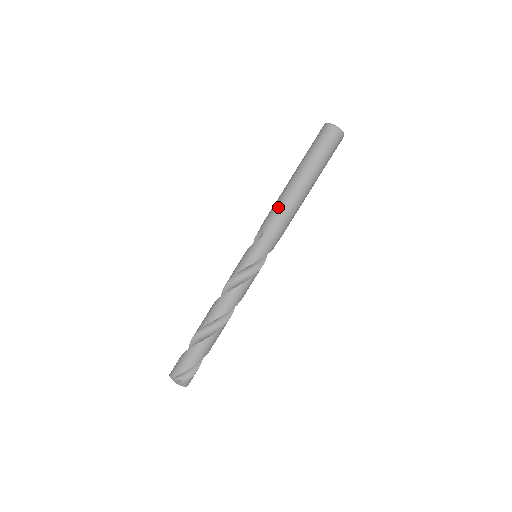
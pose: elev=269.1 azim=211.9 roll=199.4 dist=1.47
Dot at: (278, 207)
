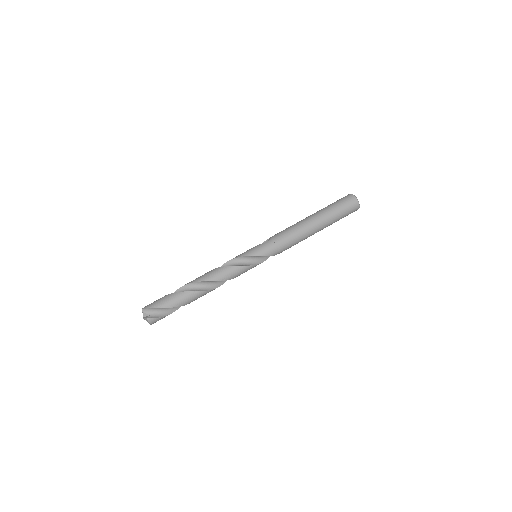
Dot at: (289, 228)
